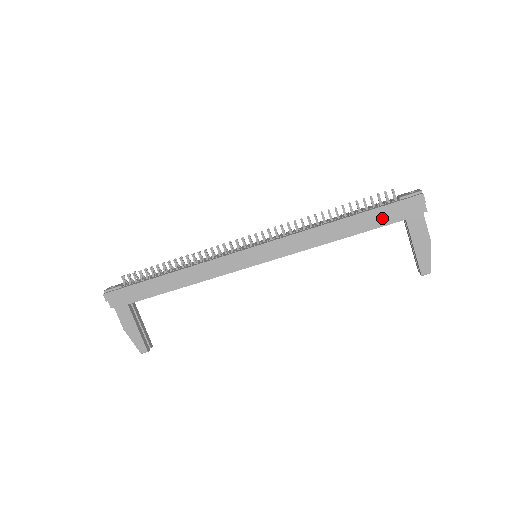
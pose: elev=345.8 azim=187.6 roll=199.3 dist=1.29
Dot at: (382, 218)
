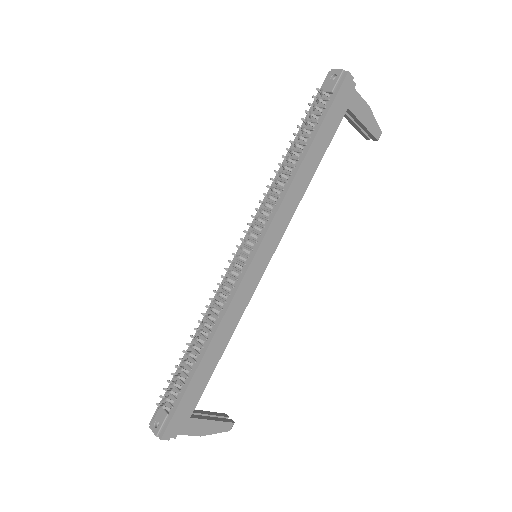
Dot at: (333, 123)
